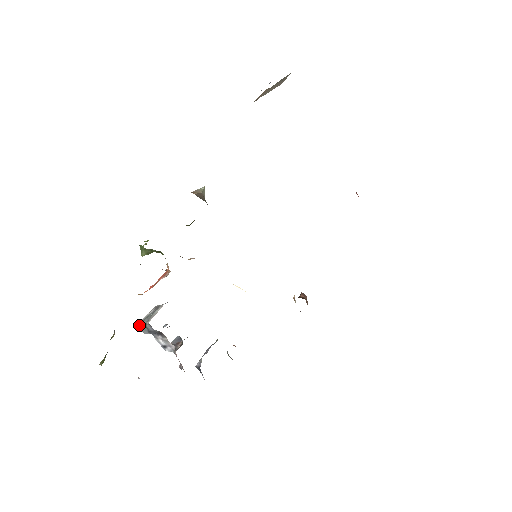
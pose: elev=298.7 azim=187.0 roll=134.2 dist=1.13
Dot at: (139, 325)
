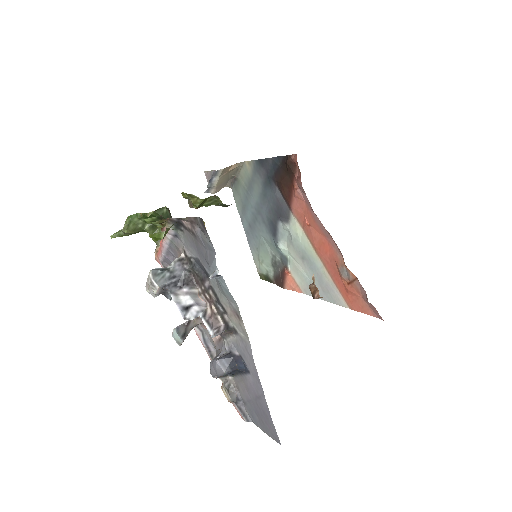
Dot at: (154, 269)
